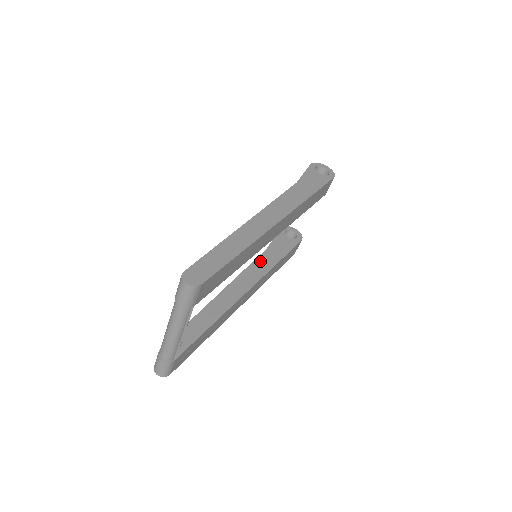
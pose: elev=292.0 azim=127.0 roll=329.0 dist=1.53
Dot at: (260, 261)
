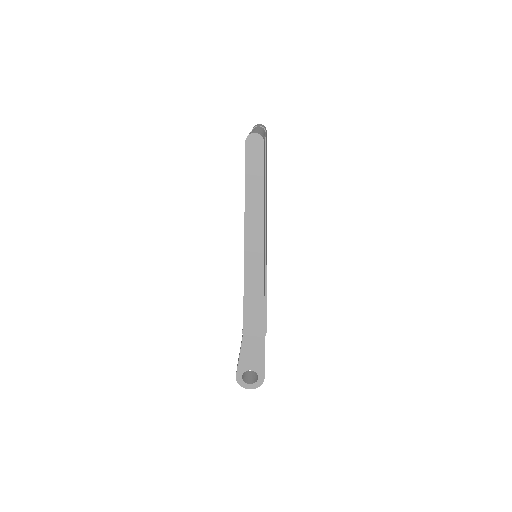
Dot at: occluded
